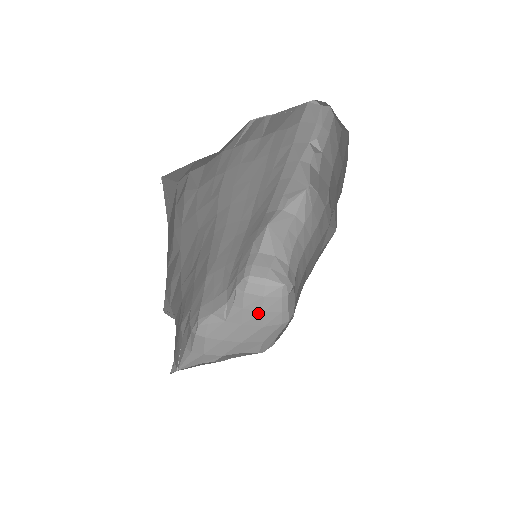
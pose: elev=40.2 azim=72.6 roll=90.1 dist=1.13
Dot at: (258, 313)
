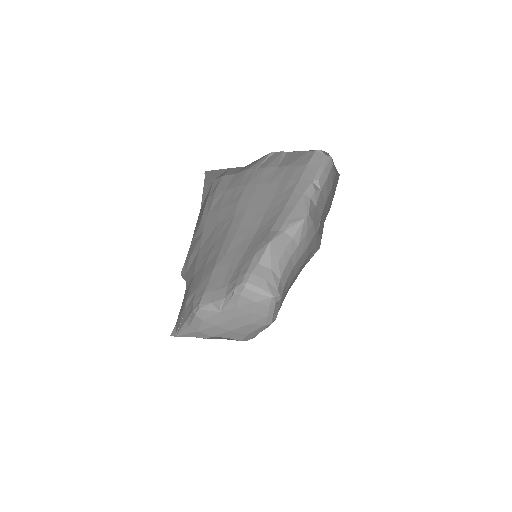
Dot at: (248, 313)
